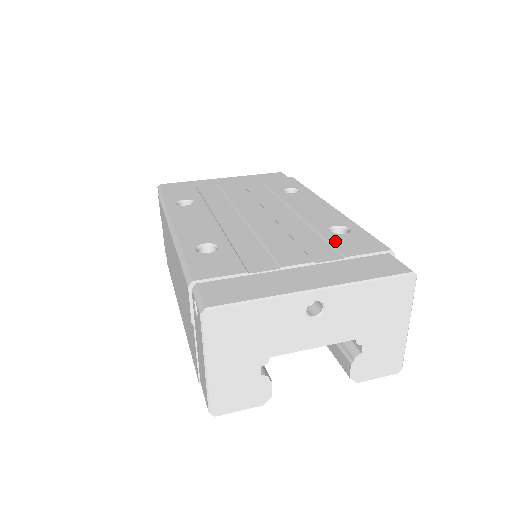
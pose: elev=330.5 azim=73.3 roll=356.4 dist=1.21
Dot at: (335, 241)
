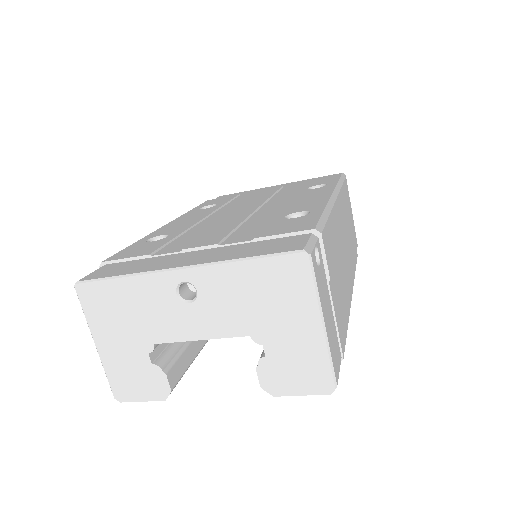
Dot at: (271, 225)
